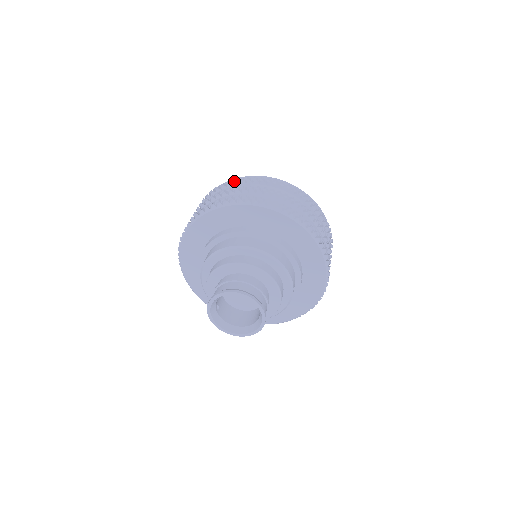
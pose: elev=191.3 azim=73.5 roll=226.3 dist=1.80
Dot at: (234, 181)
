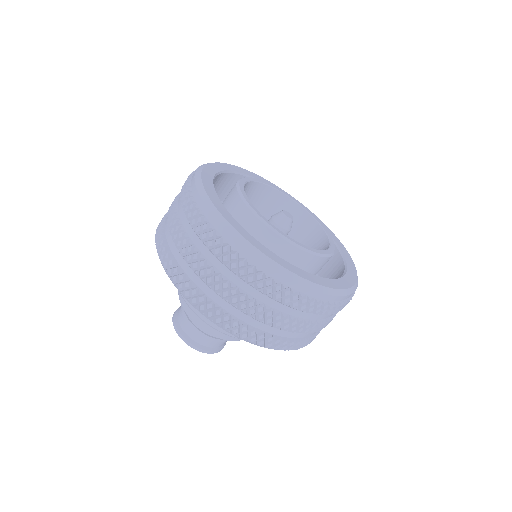
Dot at: (183, 197)
